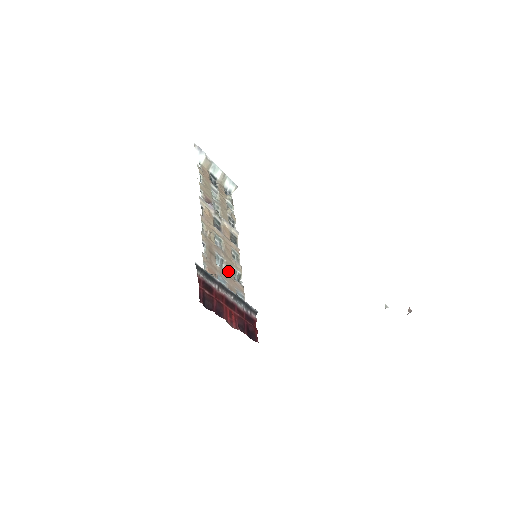
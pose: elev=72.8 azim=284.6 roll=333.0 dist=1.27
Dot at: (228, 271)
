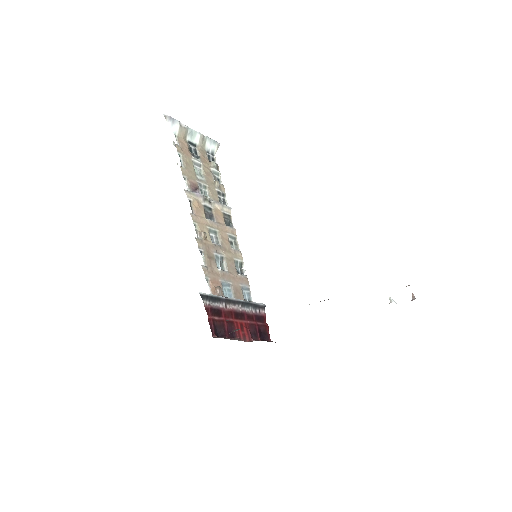
Dot at: (230, 268)
